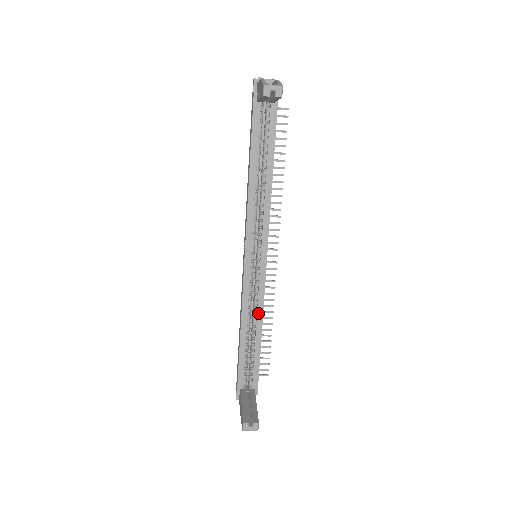
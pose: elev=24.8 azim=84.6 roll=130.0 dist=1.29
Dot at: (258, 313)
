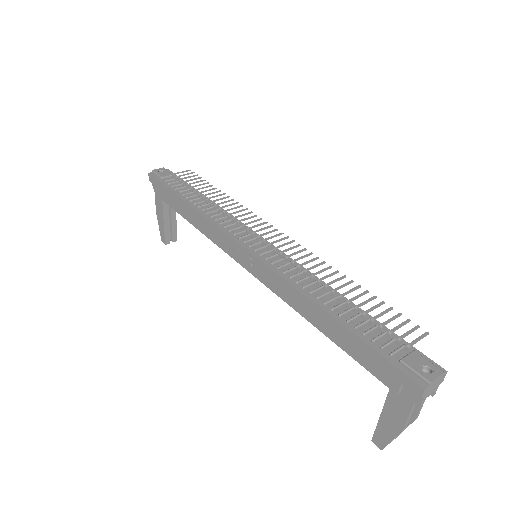
Dot at: occluded
